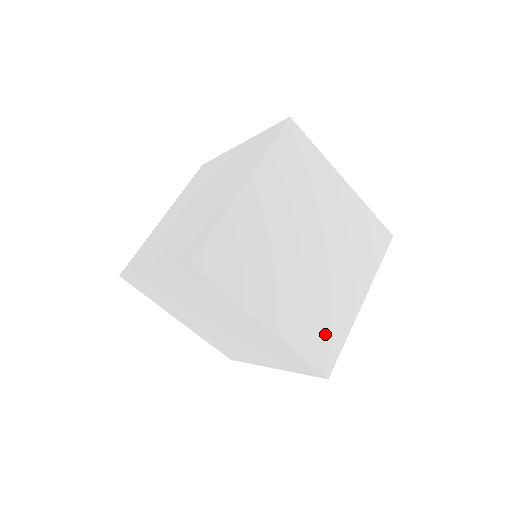
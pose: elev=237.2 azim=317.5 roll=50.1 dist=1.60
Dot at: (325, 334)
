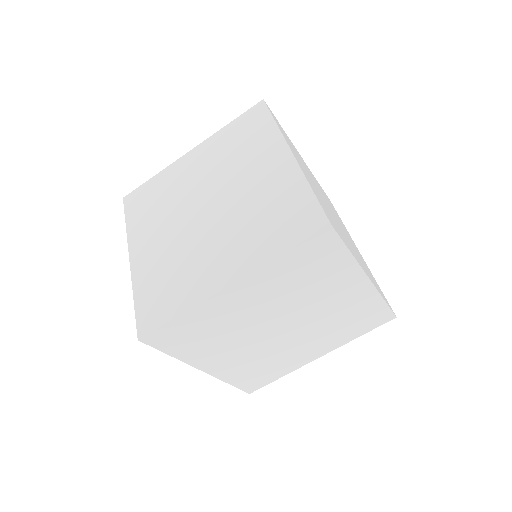
Dot at: occluded
